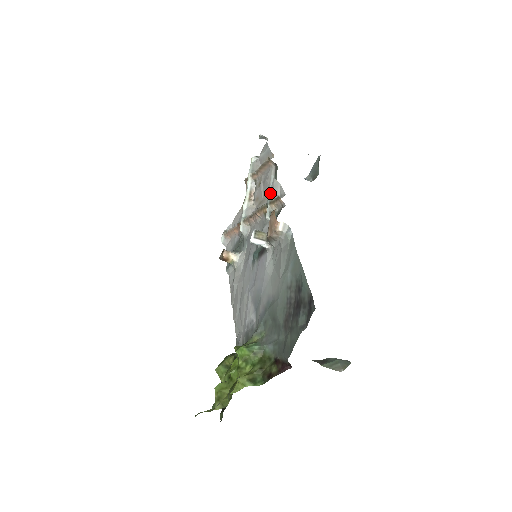
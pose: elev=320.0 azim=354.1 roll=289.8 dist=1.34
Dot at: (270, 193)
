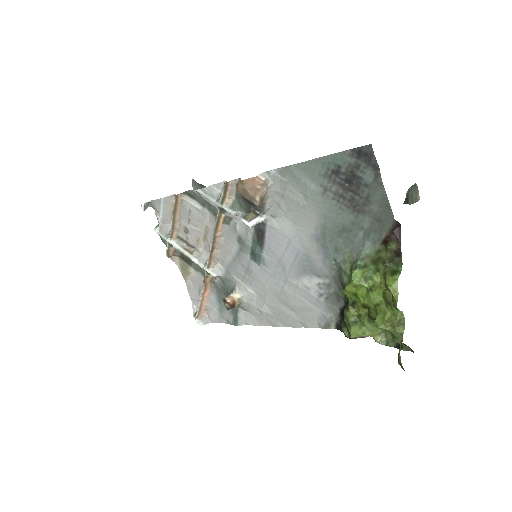
Dot at: (212, 200)
